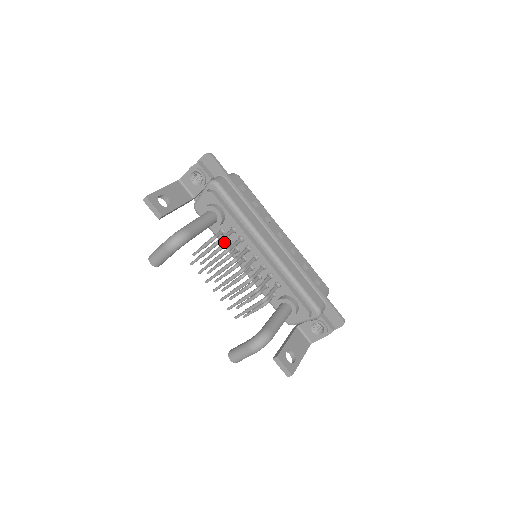
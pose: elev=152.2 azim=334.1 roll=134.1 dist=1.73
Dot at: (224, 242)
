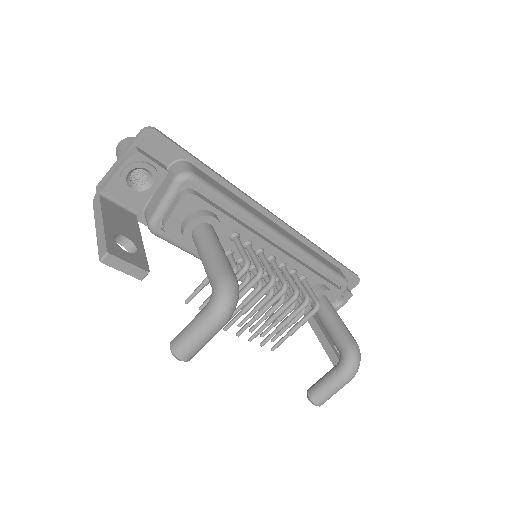
Dot at: (230, 260)
